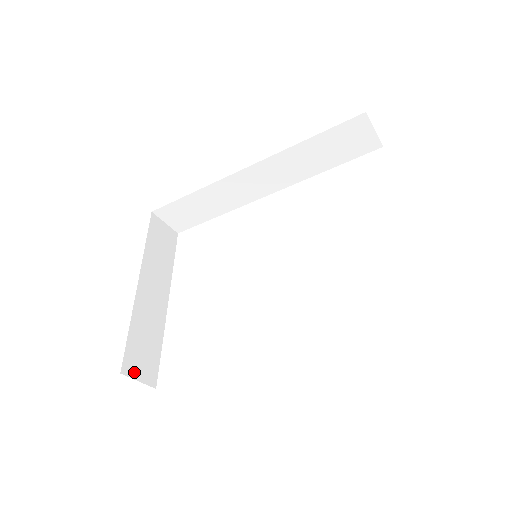
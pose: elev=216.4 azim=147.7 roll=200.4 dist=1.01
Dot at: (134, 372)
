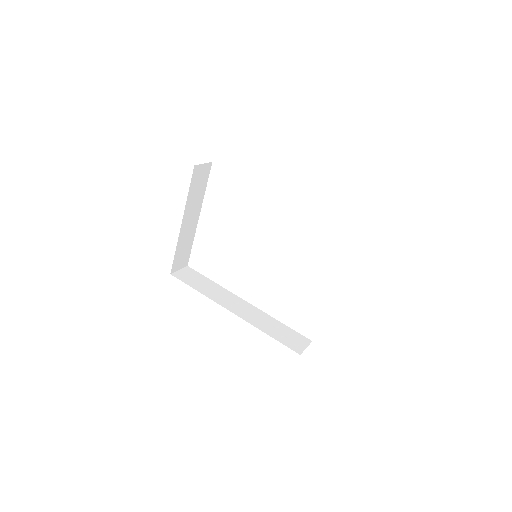
Dot at: (177, 268)
